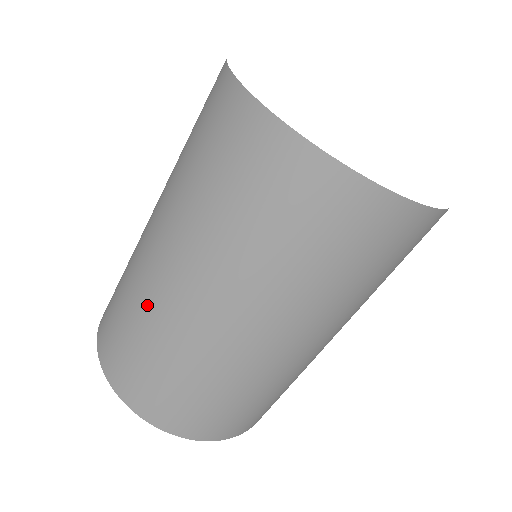
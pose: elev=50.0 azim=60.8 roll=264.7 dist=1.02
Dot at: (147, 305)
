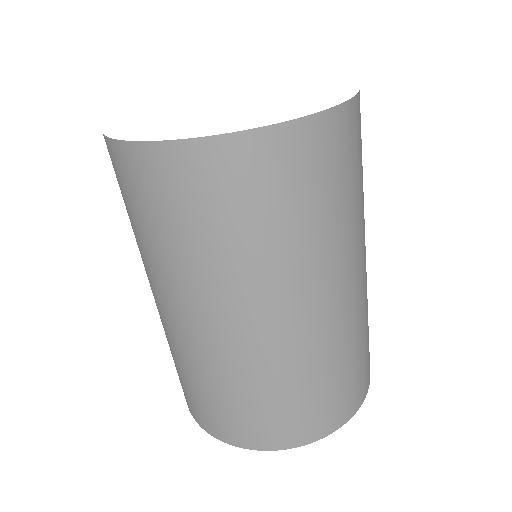
Dot at: (182, 352)
